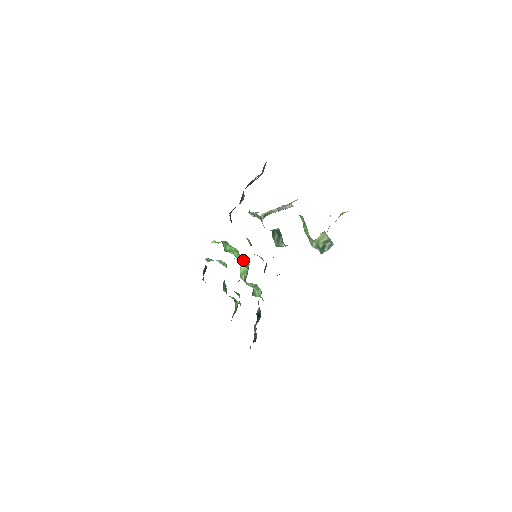
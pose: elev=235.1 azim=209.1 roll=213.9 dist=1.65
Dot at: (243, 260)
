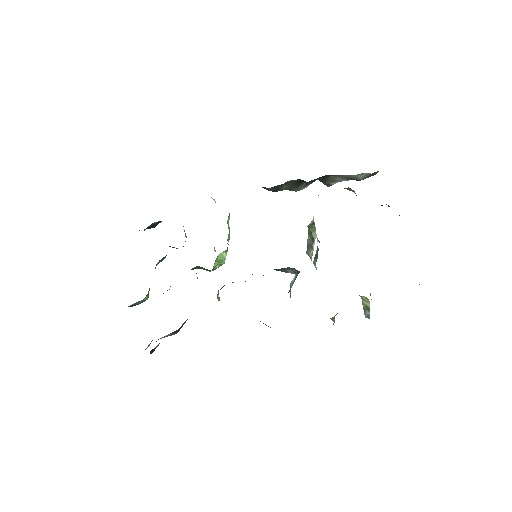
Dot at: occluded
